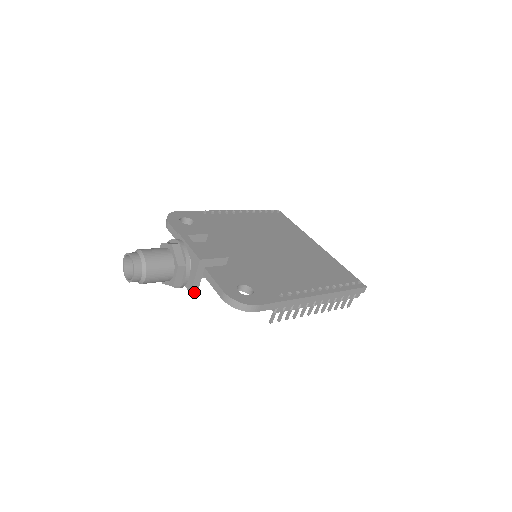
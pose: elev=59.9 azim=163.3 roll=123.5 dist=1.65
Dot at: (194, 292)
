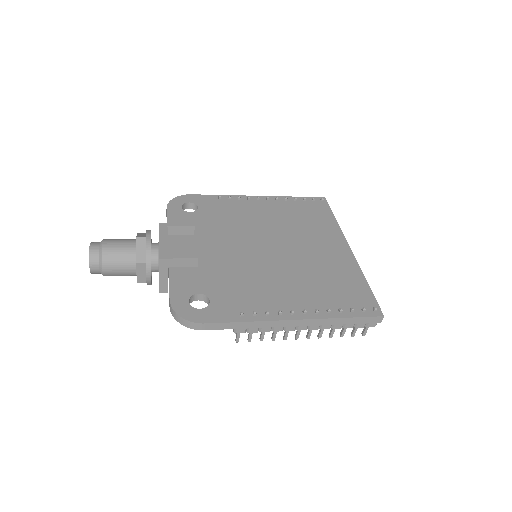
Dot at: (164, 291)
